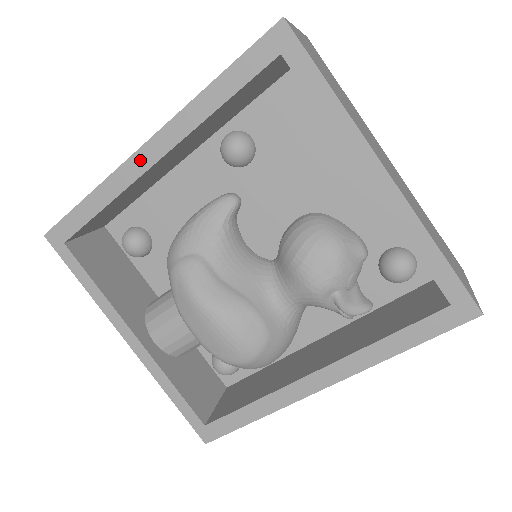
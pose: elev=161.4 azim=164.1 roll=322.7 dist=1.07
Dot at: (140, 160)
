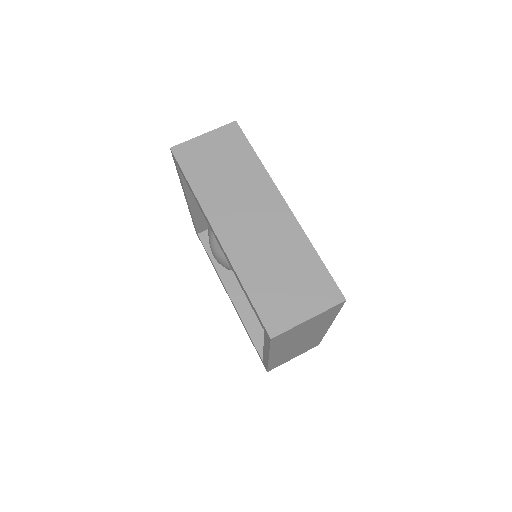
Dot at: (212, 229)
